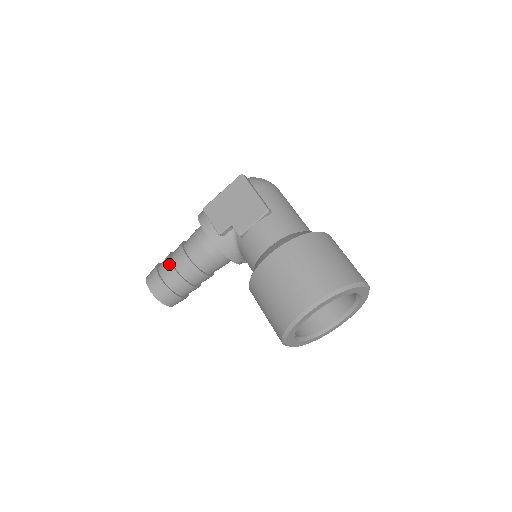
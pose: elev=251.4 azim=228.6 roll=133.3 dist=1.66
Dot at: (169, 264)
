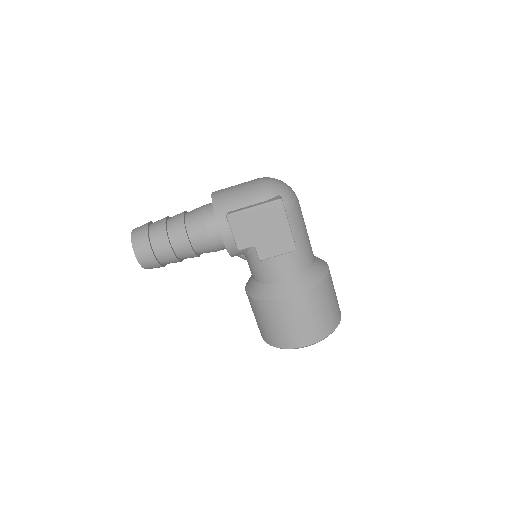
Dot at: (168, 246)
